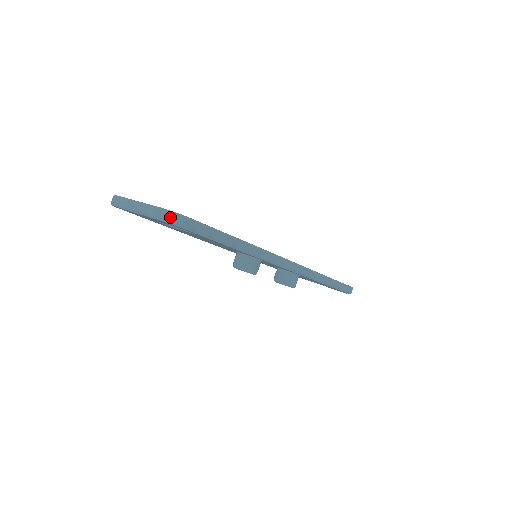
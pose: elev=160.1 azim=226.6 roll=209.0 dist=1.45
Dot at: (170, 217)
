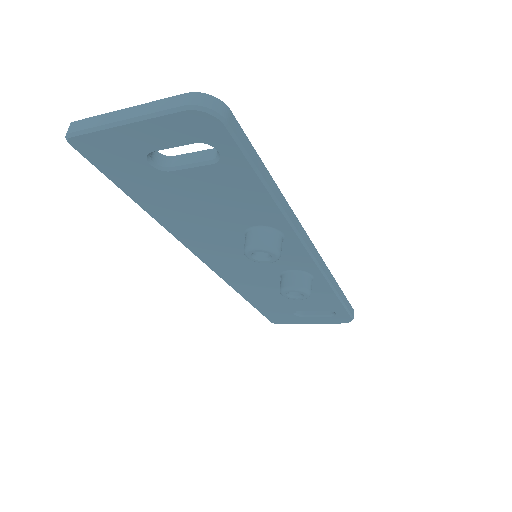
Dot at: (202, 100)
